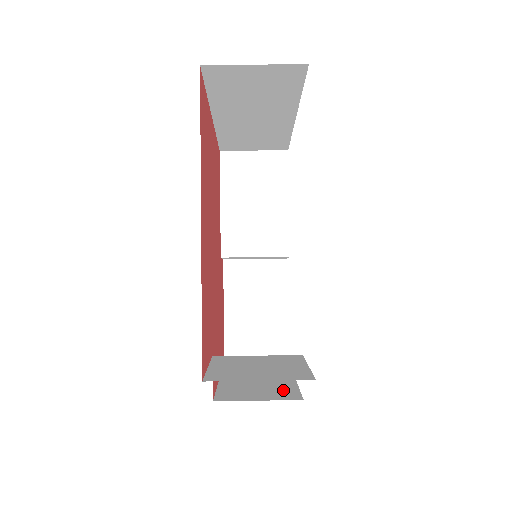
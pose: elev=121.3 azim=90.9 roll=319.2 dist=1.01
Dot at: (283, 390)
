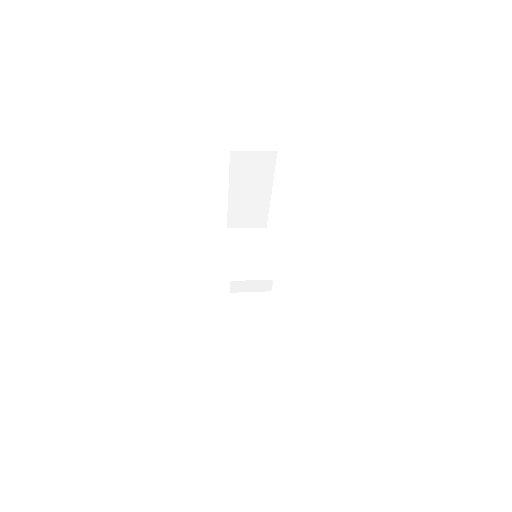
Dot at: occluded
